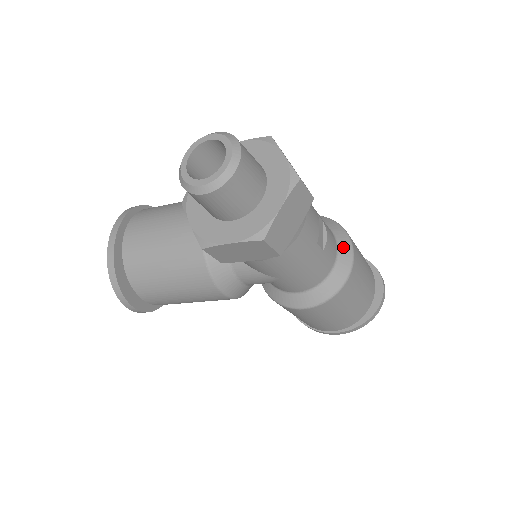
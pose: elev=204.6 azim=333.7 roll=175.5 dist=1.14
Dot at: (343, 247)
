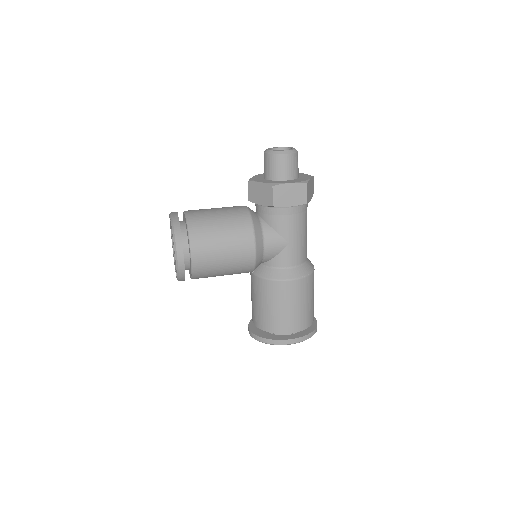
Dot at: occluded
